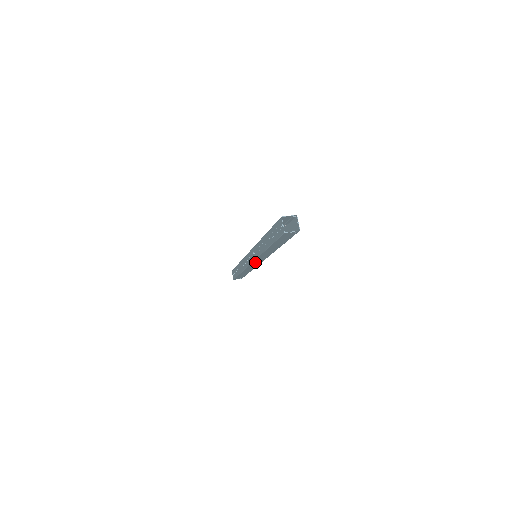
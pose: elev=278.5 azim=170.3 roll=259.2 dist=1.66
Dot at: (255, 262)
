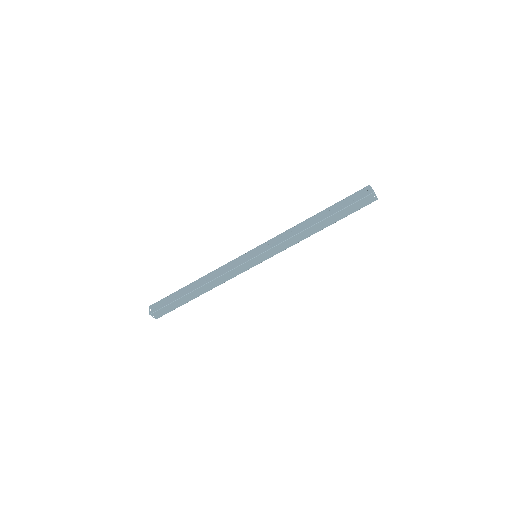
Dot at: (257, 258)
